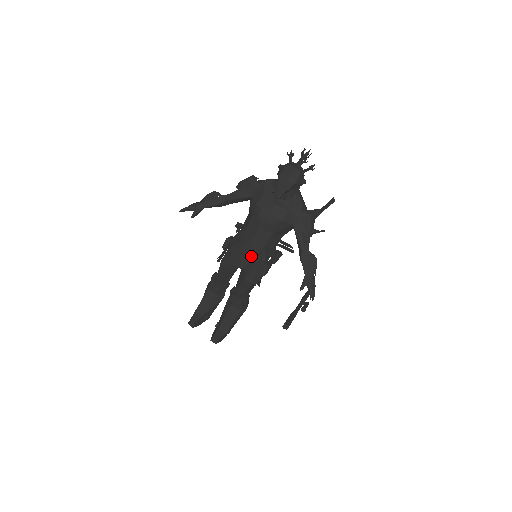
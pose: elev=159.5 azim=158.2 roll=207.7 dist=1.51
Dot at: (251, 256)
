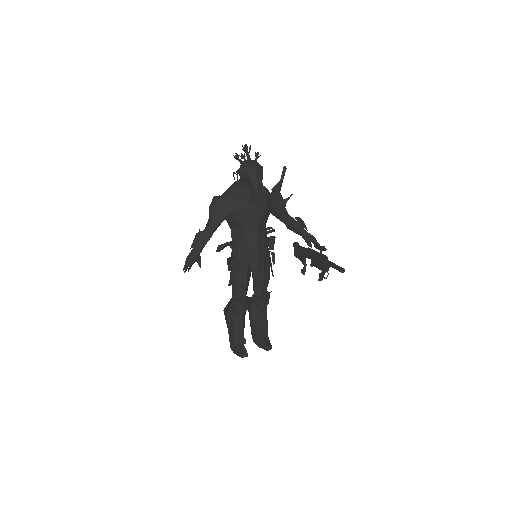
Dot at: (261, 256)
